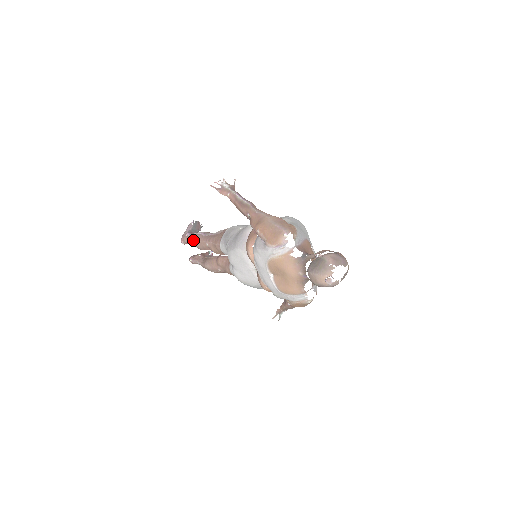
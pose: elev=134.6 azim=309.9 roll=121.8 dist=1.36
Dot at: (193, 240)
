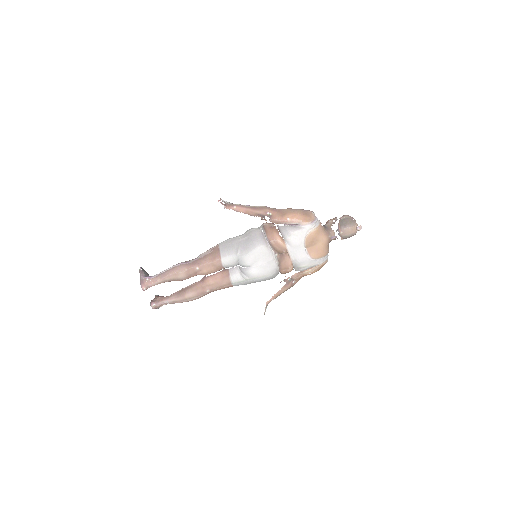
Dot at: (173, 274)
